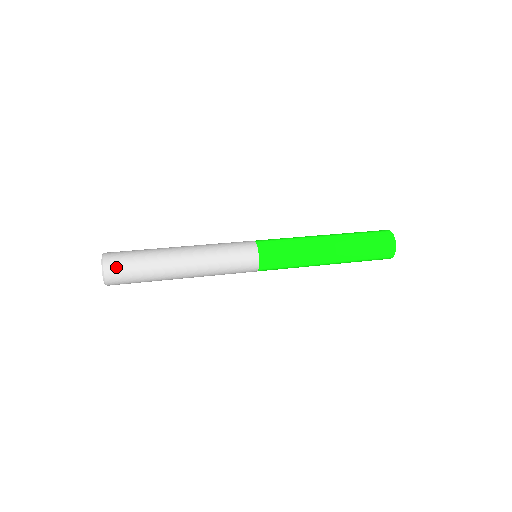
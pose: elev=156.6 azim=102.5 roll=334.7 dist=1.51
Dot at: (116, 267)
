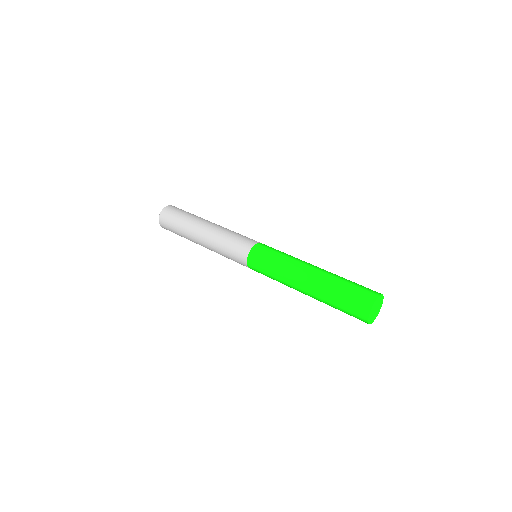
Dot at: (166, 228)
